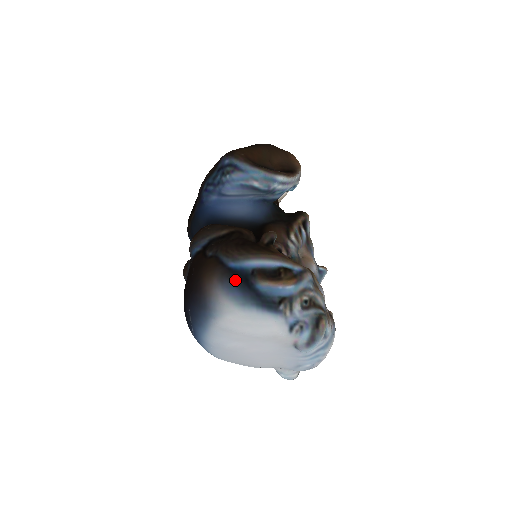
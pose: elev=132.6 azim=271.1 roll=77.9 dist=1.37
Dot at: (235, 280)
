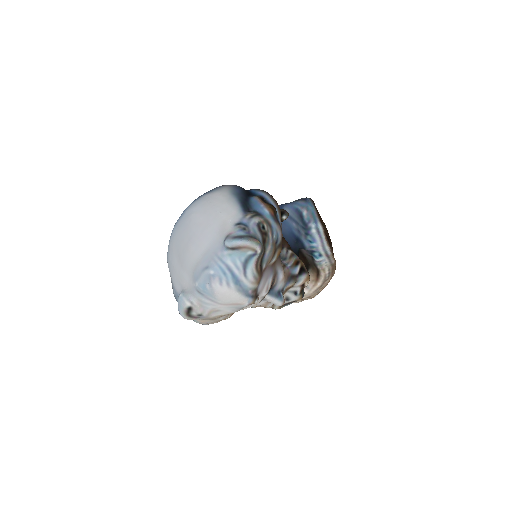
Dot at: (245, 190)
